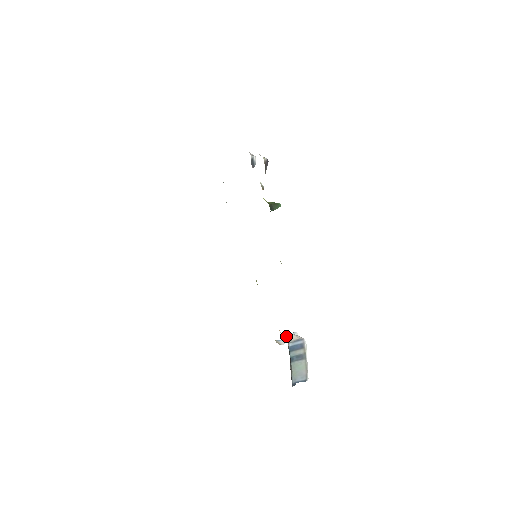
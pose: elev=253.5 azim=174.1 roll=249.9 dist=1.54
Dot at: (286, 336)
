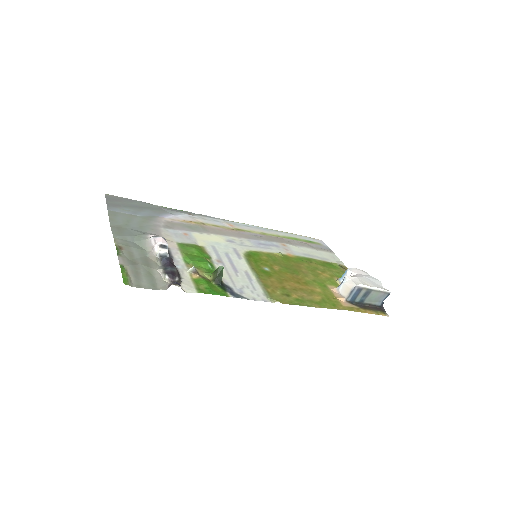
Dot at: (340, 290)
